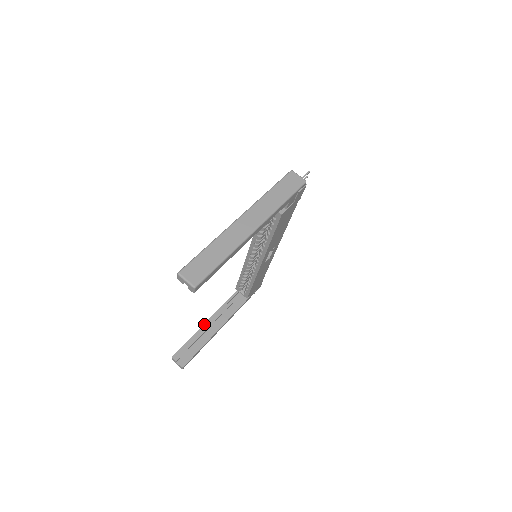
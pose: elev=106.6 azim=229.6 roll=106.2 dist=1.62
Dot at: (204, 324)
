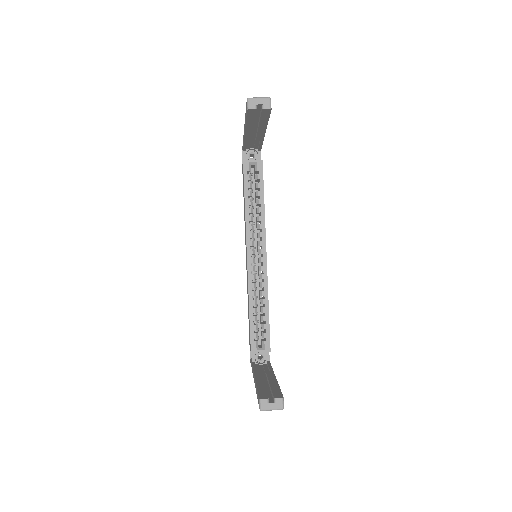
Dot at: (255, 379)
